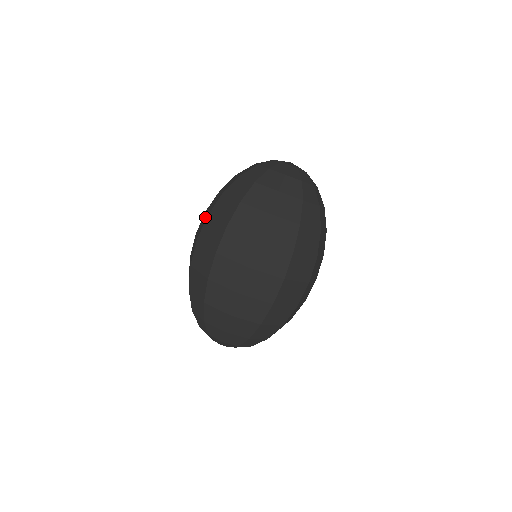
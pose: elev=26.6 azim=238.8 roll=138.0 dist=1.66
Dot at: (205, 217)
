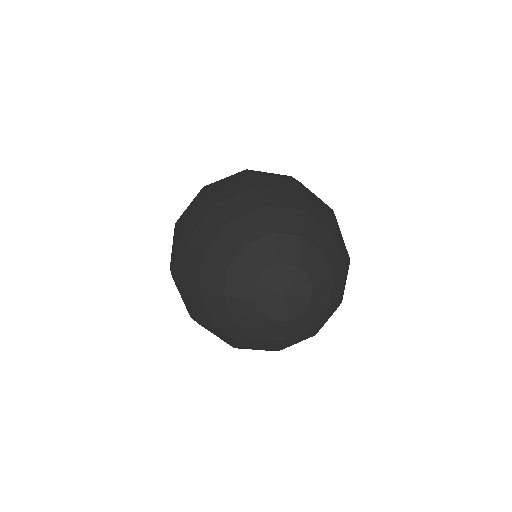
Dot at: occluded
